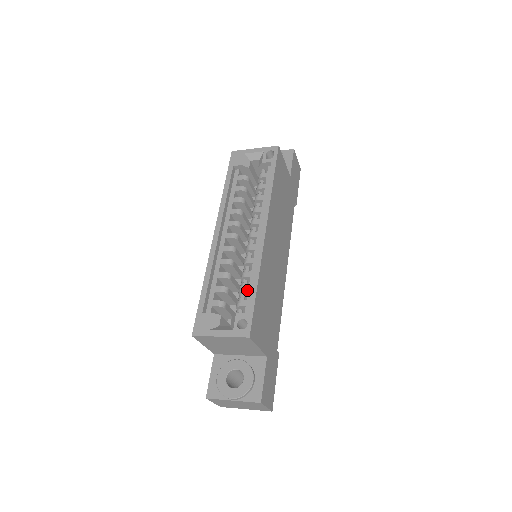
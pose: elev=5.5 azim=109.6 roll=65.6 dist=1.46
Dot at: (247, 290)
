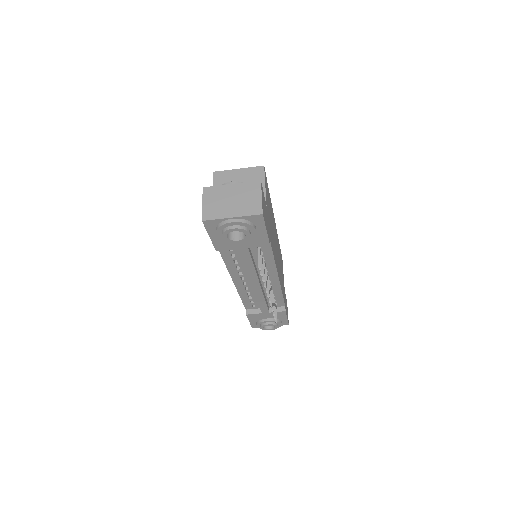
Dot at: occluded
